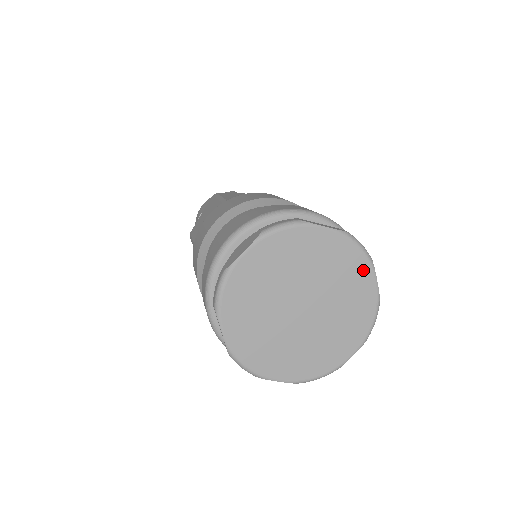
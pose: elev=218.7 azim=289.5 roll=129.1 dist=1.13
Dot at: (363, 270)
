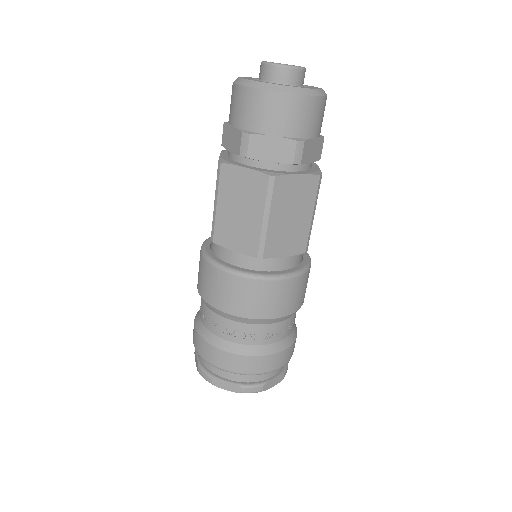
Dot at: occluded
